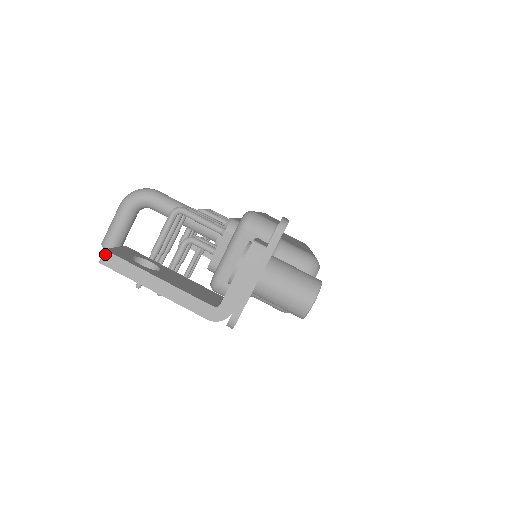
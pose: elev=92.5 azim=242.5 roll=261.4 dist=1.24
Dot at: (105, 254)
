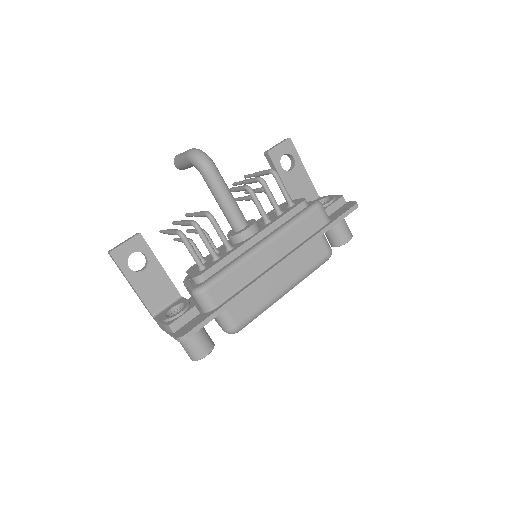
Dot at: (109, 254)
